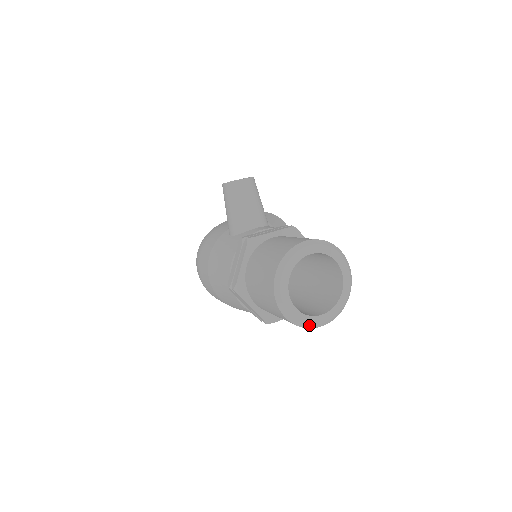
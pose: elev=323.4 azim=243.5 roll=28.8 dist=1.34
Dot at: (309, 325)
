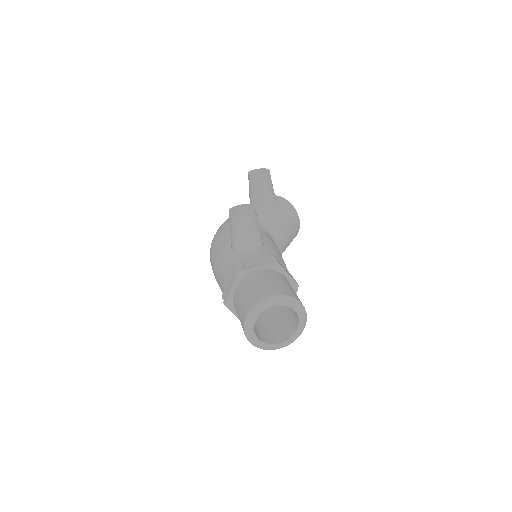
Dot at: (268, 349)
